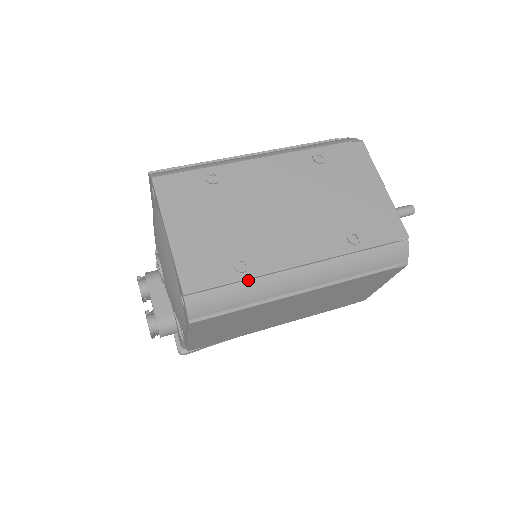
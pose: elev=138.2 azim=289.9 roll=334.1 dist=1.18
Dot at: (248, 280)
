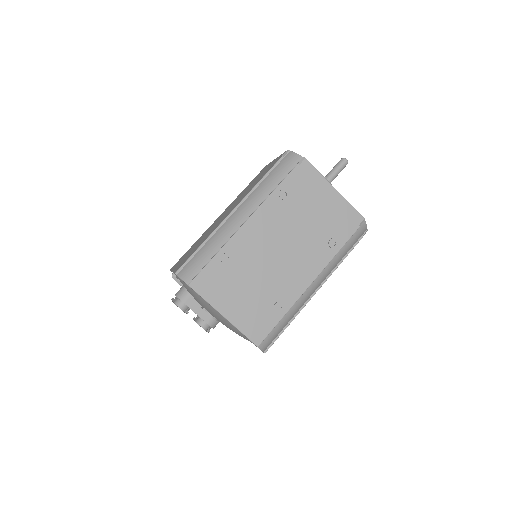
Dot at: (286, 312)
